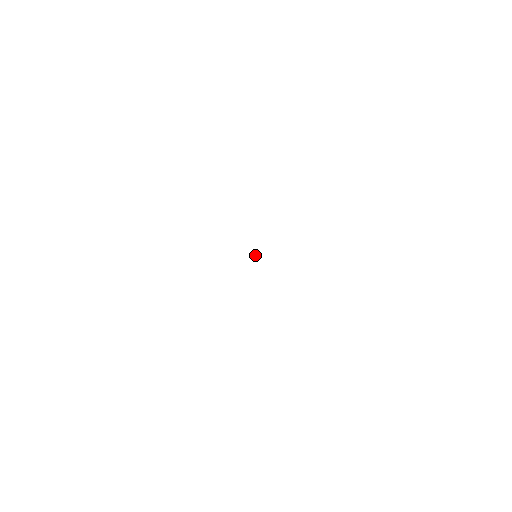
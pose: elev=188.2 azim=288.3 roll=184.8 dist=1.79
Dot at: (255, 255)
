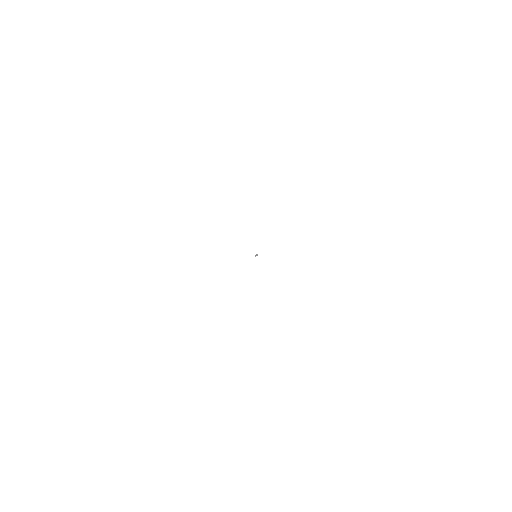
Dot at: (256, 255)
